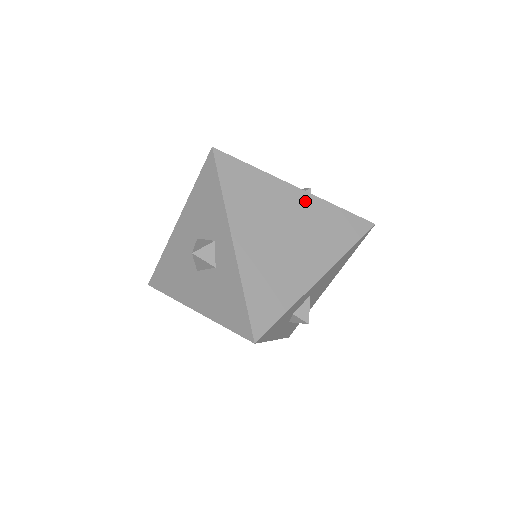
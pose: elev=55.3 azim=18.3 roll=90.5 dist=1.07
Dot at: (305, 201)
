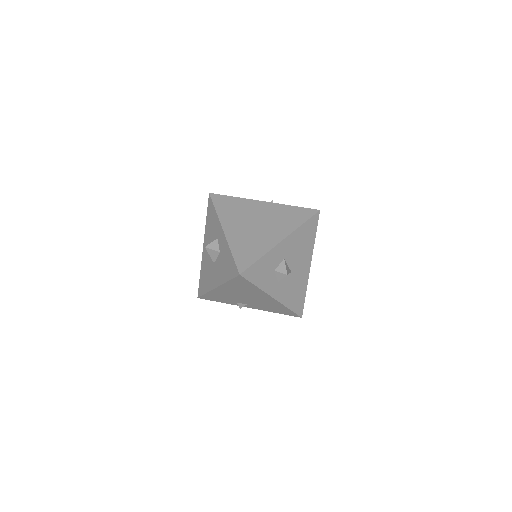
Dot at: (269, 206)
